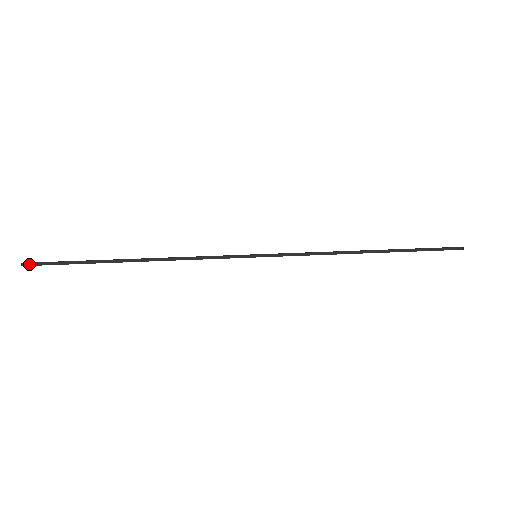
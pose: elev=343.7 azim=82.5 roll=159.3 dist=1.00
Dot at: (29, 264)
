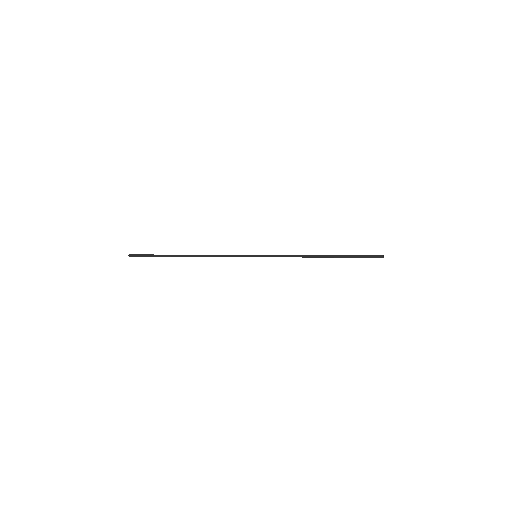
Dot at: (133, 256)
